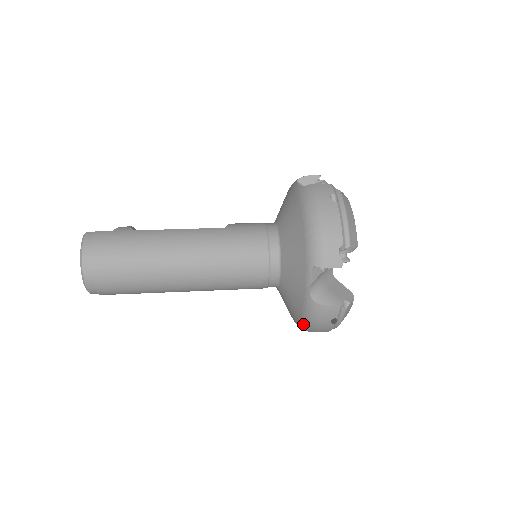
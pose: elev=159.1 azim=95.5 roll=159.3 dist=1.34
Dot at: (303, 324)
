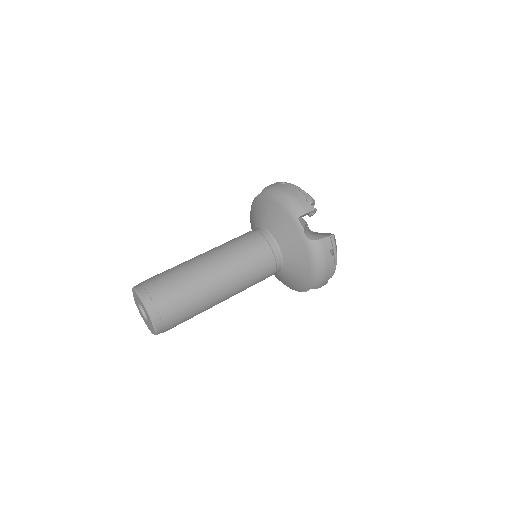
Dot at: (315, 271)
